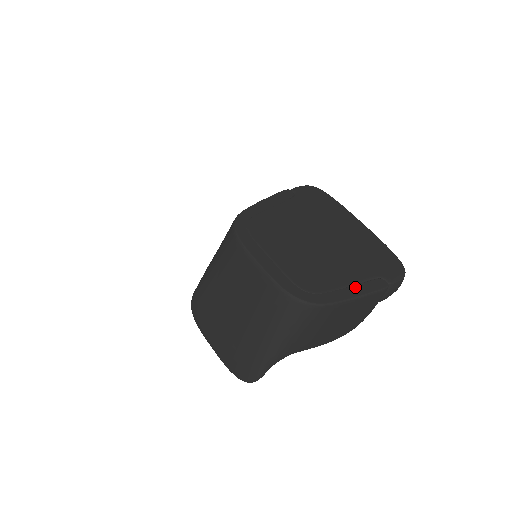
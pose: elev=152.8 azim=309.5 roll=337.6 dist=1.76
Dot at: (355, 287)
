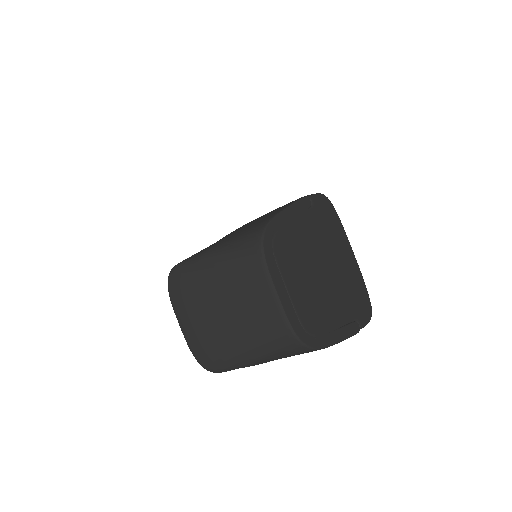
Dot at: (340, 331)
